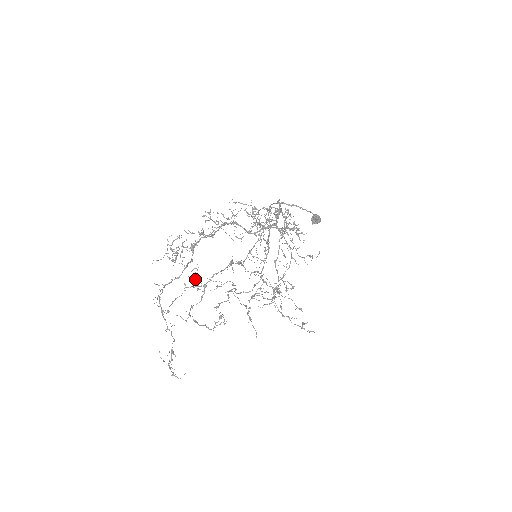
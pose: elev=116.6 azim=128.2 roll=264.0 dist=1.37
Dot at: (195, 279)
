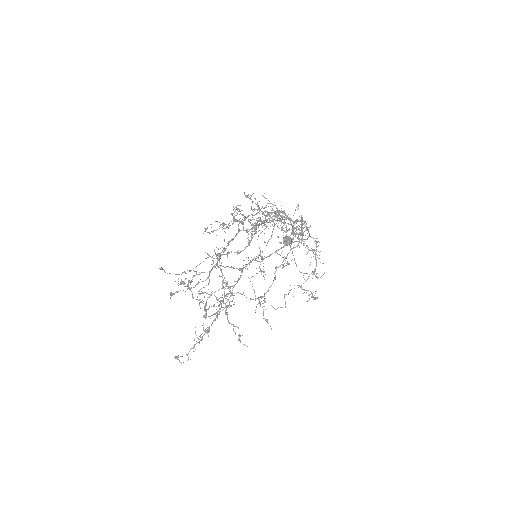
Dot at: occluded
